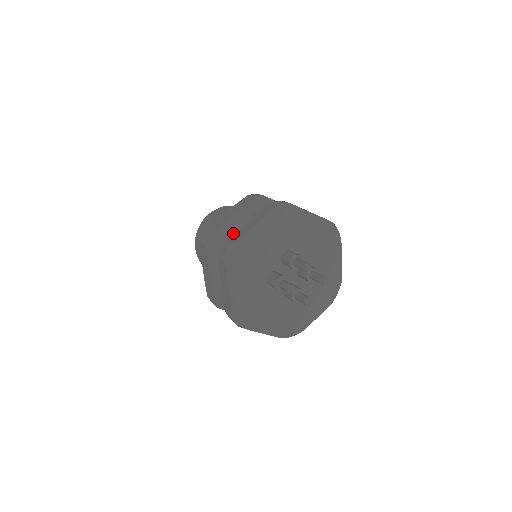
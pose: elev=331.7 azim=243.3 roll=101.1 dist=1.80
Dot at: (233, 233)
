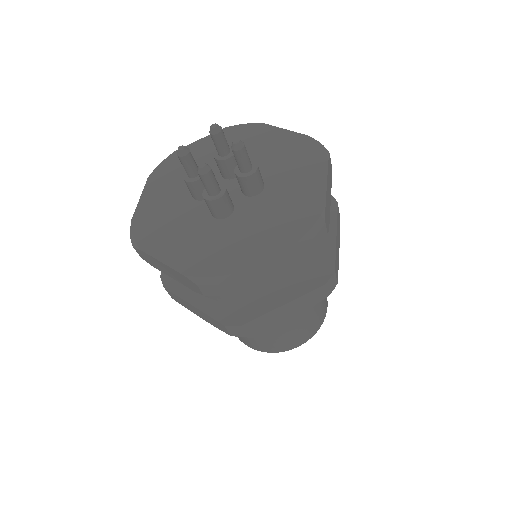
Dot at: occluded
